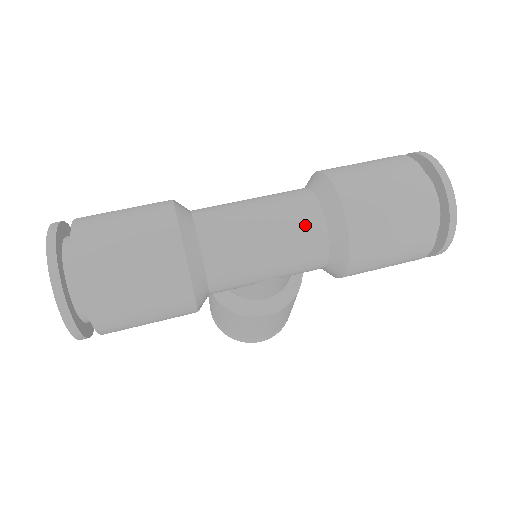
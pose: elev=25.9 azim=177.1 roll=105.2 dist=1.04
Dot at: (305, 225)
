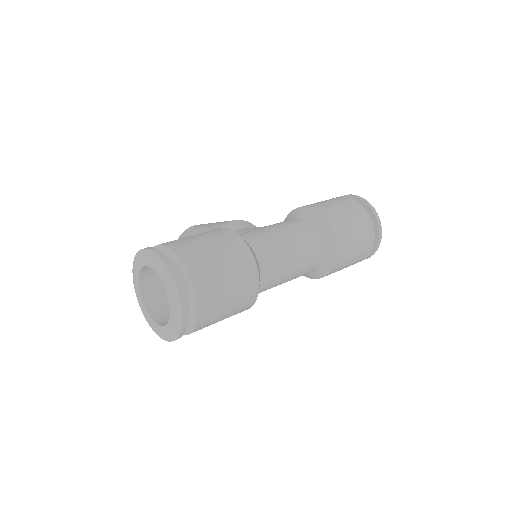
Dot at: (313, 258)
